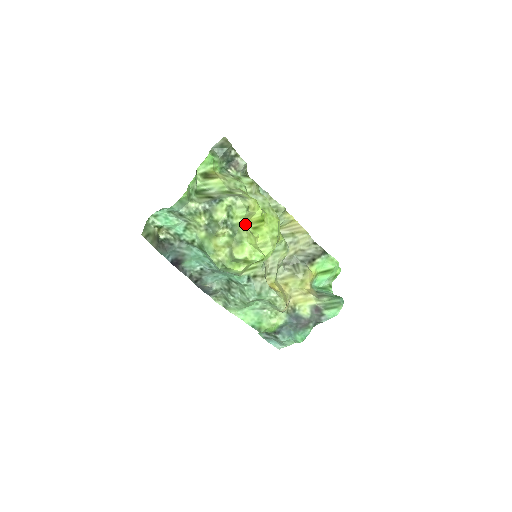
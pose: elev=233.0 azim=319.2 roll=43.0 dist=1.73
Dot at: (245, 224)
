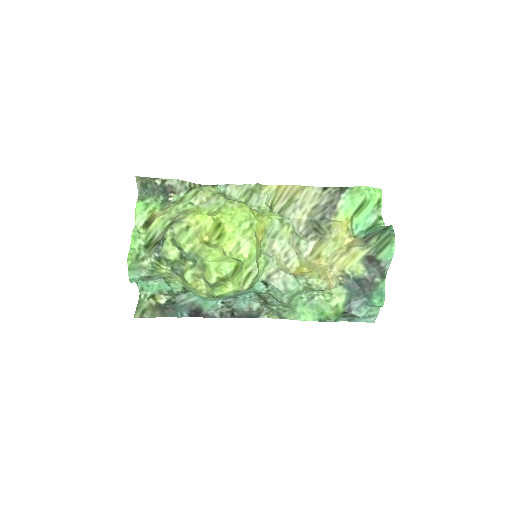
Dot at: (200, 244)
